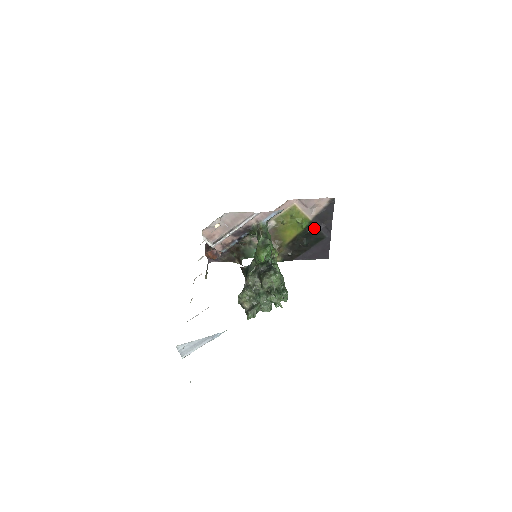
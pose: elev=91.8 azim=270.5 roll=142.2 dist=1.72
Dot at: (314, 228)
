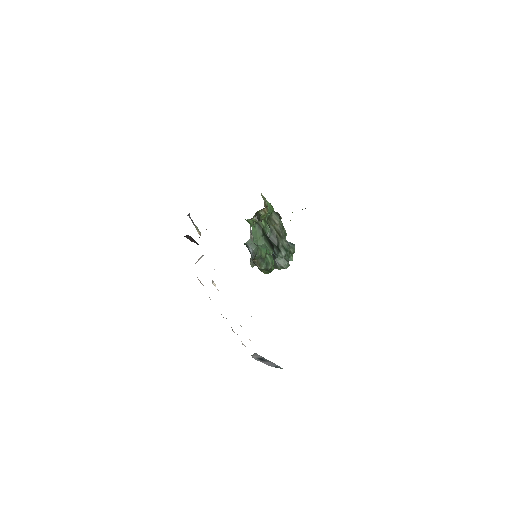
Dot at: occluded
